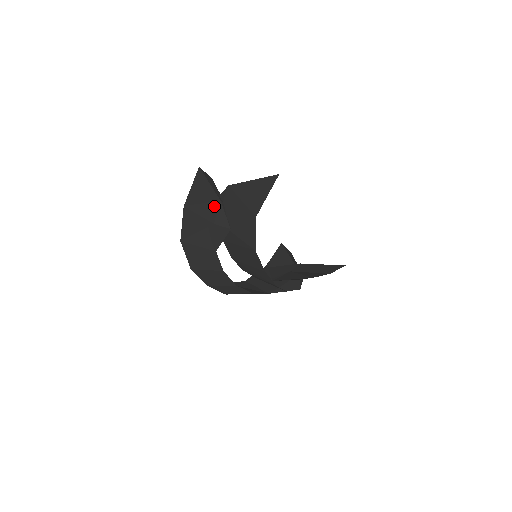
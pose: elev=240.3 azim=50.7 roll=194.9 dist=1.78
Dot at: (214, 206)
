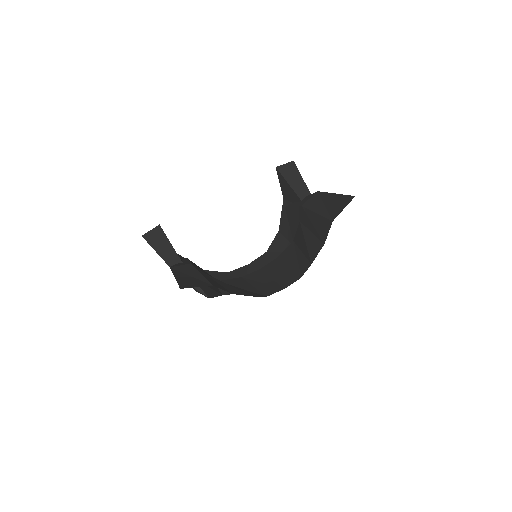
Dot at: occluded
